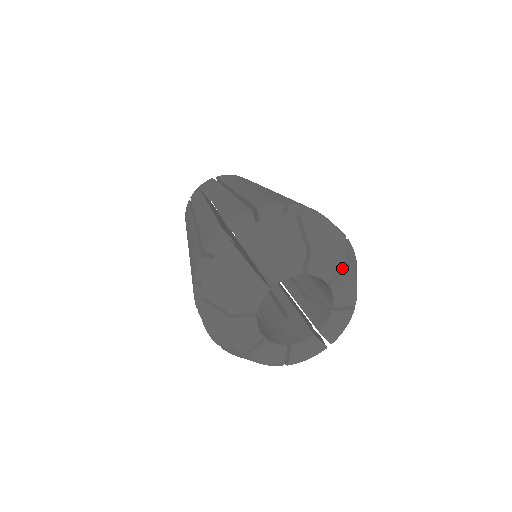
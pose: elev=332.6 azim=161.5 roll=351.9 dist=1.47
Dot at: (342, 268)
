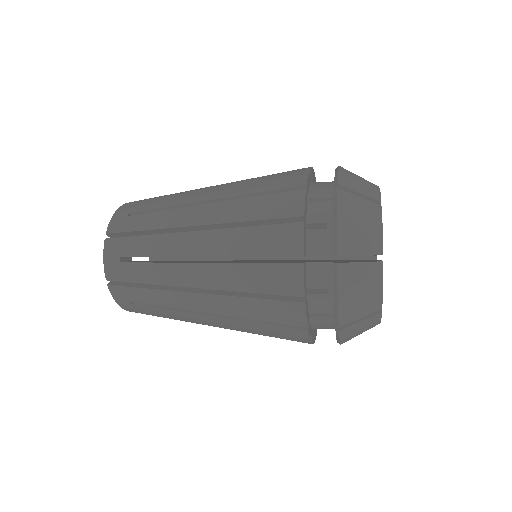
Dot at: occluded
